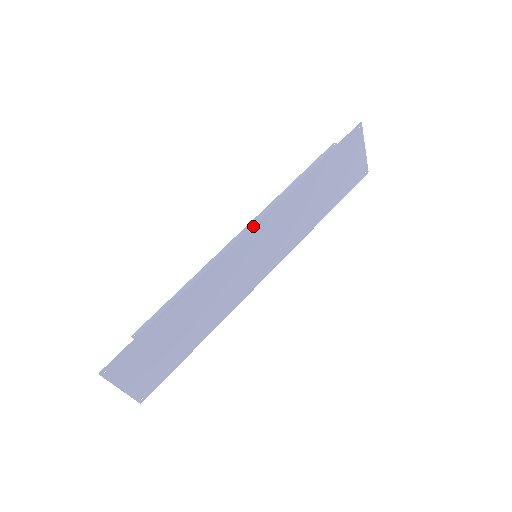
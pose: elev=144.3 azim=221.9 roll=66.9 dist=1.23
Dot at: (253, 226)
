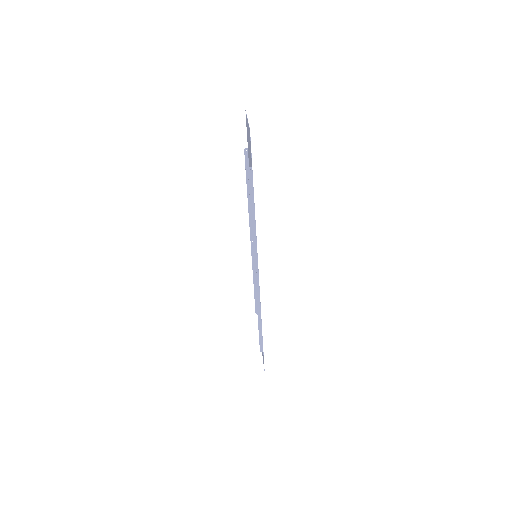
Dot at: occluded
